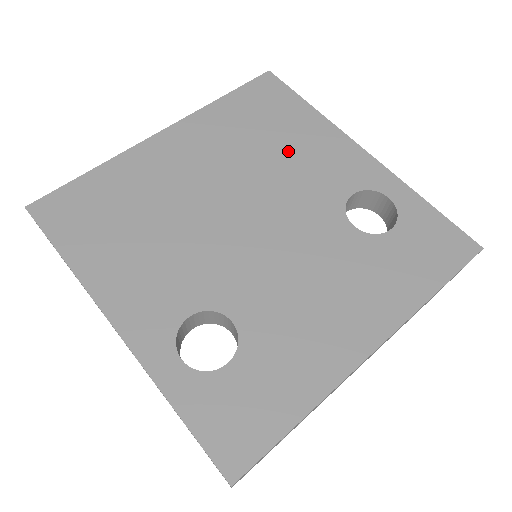
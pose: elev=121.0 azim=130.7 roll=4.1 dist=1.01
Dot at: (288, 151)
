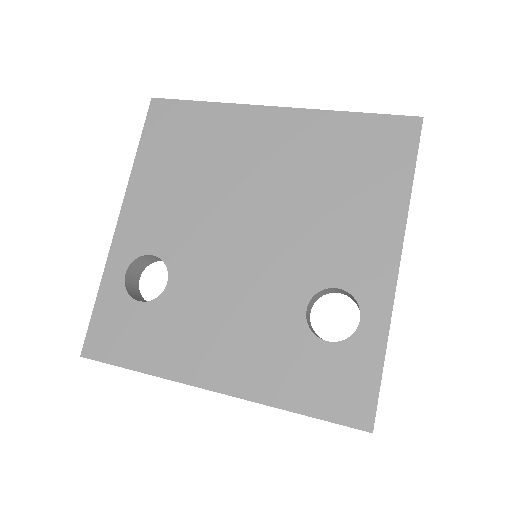
Dot at: (339, 207)
